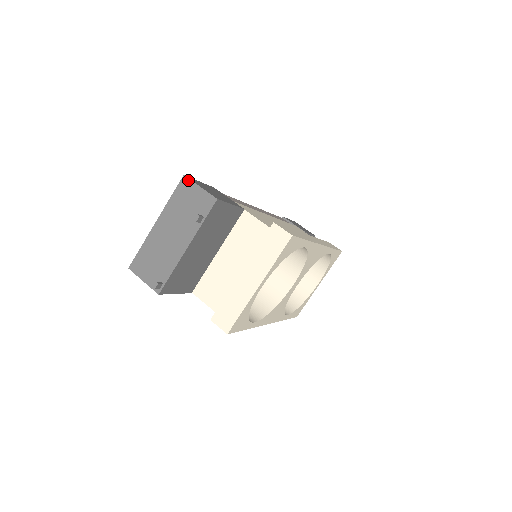
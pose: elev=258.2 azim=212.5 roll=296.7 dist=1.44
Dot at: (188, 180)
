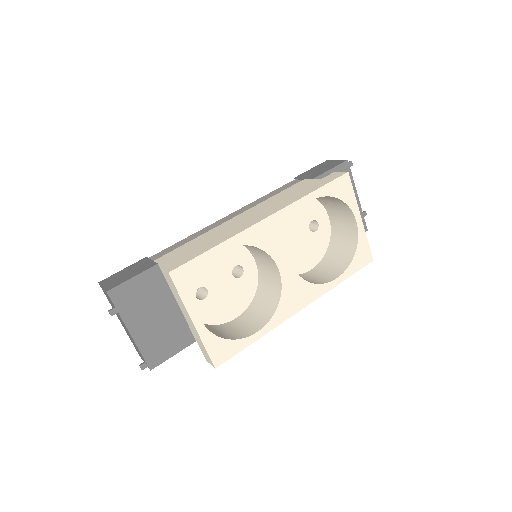
Dot at: (100, 285)
